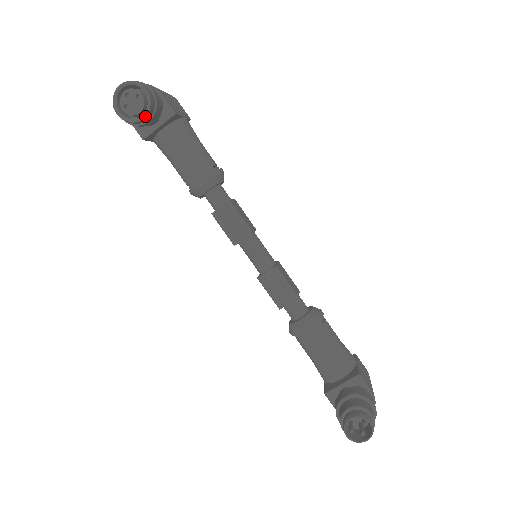
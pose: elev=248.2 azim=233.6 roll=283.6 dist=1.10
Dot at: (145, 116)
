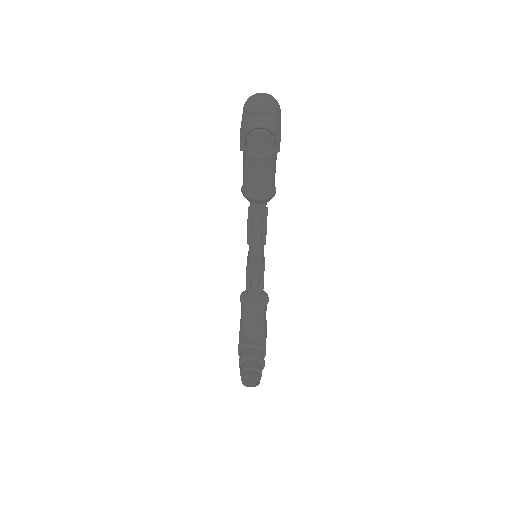
Dot at: occluded
